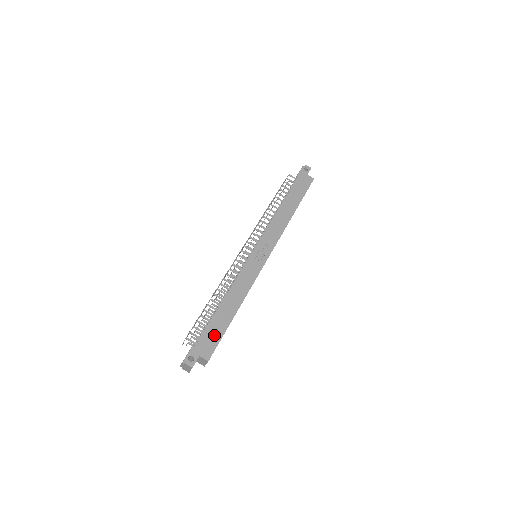
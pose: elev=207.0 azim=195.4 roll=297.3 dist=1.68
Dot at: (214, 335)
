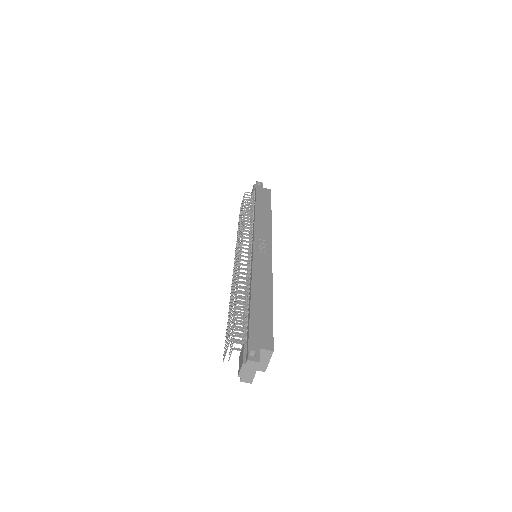
Dot at: (263, 325)
